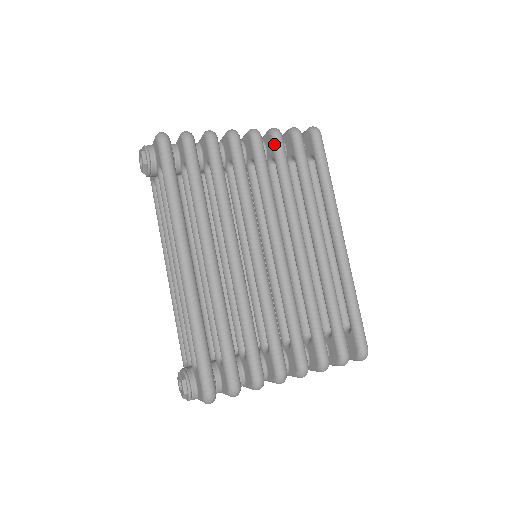
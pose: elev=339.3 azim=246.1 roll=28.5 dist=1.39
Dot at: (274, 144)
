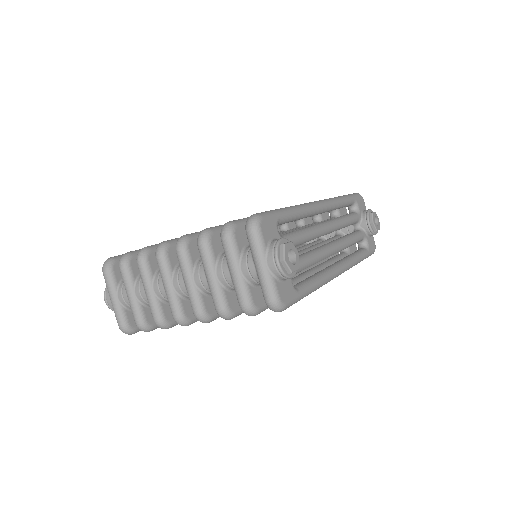
Dot at: occluded
